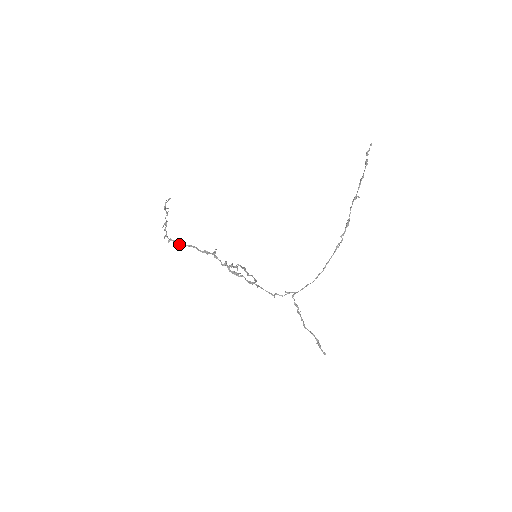
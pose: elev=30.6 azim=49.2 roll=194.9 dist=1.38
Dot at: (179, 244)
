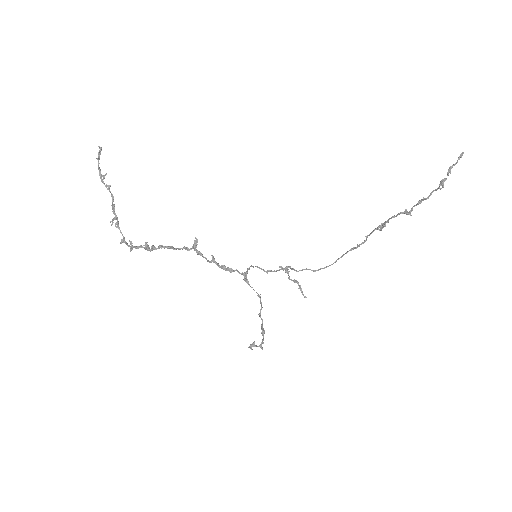
Dot at: (146, 249)
